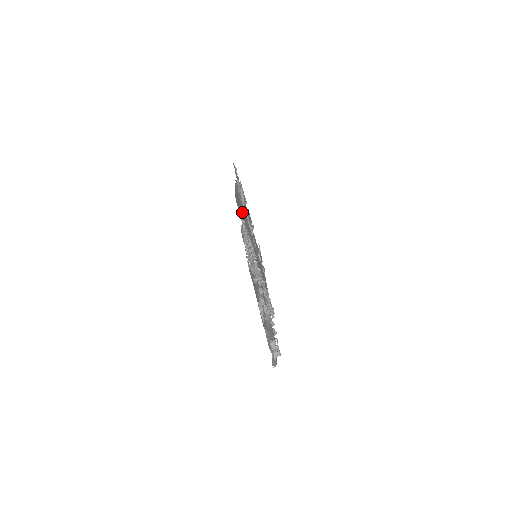
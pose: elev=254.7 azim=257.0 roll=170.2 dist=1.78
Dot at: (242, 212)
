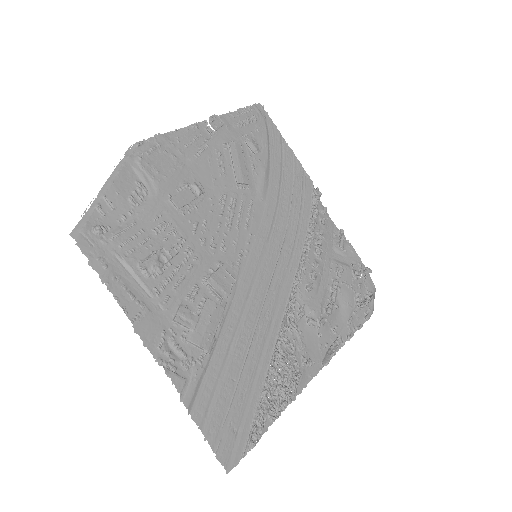
Dot at: (227, 387)
